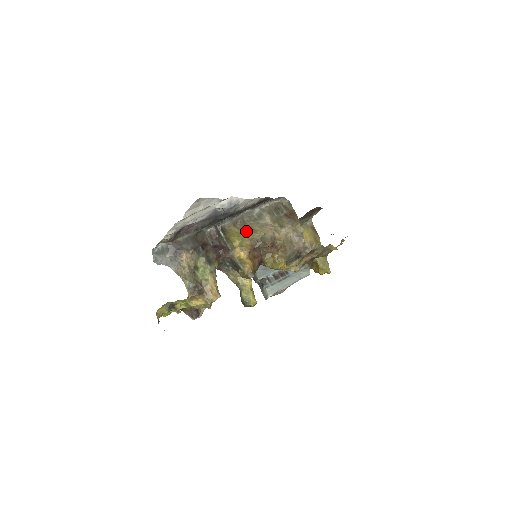
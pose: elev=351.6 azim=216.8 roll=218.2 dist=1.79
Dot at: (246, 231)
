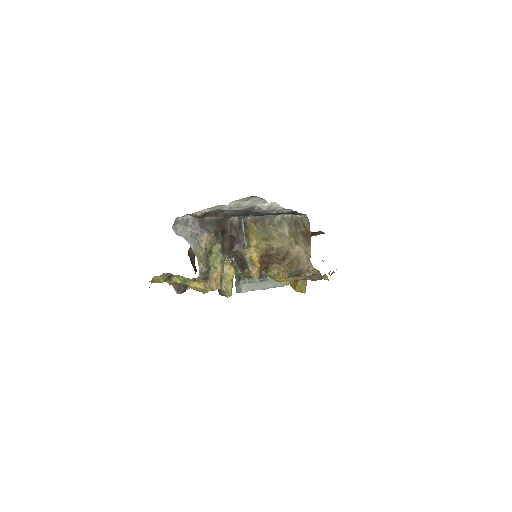
Dot at: (264, 234)
